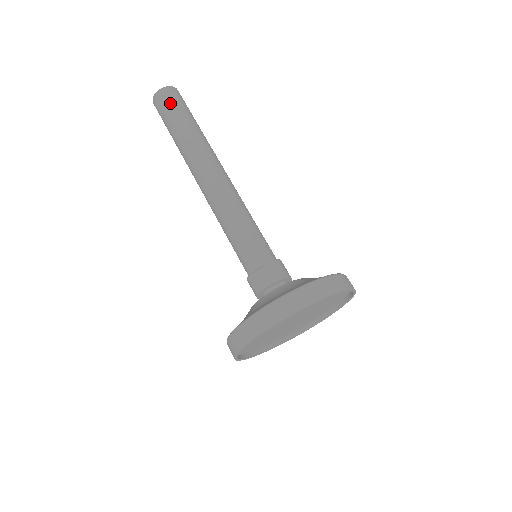
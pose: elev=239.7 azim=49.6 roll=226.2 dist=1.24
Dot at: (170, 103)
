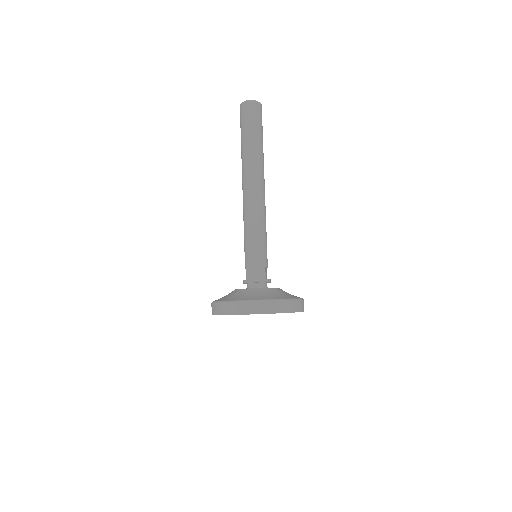
Dot at: (241, 120)
